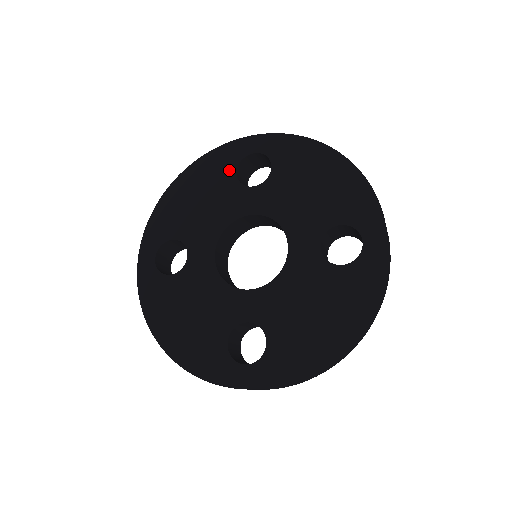
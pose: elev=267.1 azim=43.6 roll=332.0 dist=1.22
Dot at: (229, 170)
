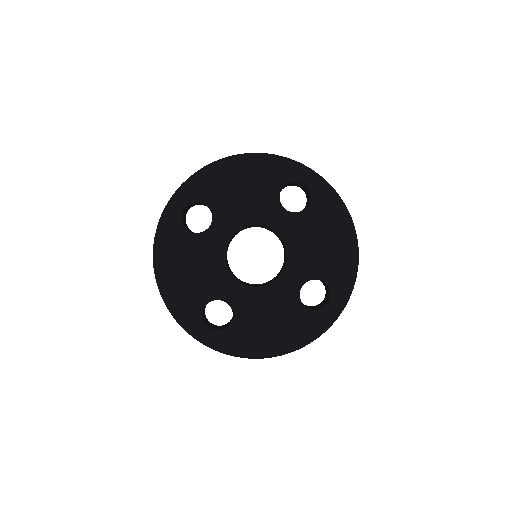
Dot at: (183, 235)
